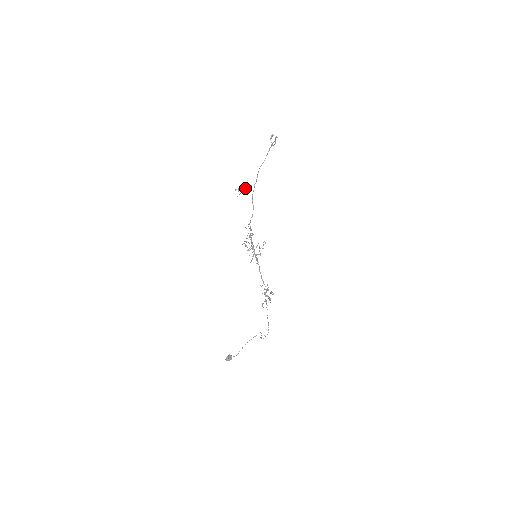
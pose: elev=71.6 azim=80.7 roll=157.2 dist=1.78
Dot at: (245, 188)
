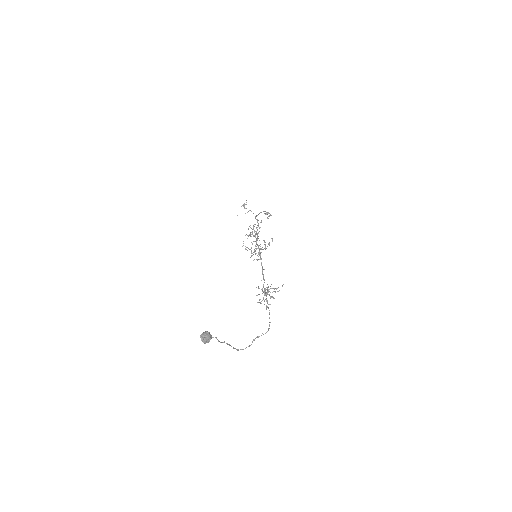
Dot at: (249, 210)
